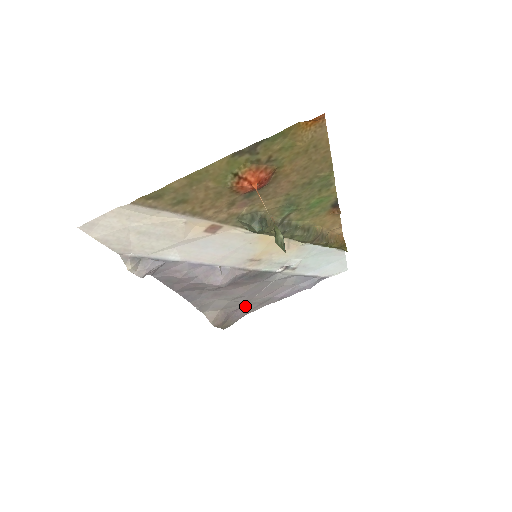
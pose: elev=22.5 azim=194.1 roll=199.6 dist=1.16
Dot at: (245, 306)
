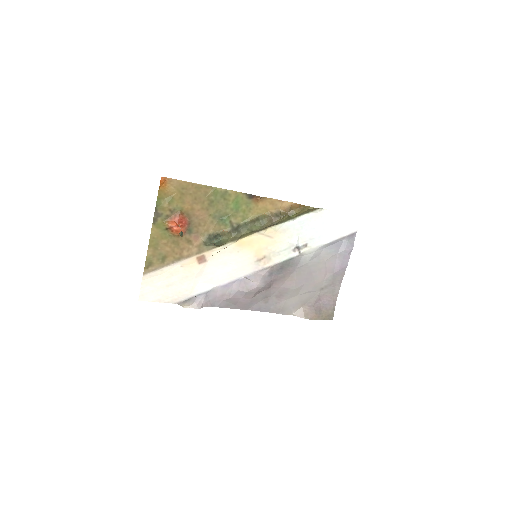
Dot at: (322, 293)
